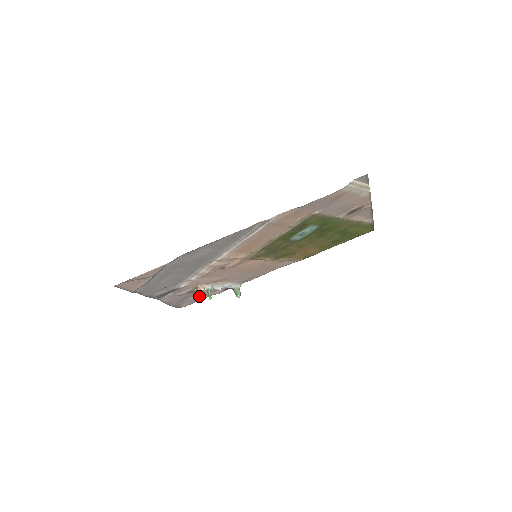
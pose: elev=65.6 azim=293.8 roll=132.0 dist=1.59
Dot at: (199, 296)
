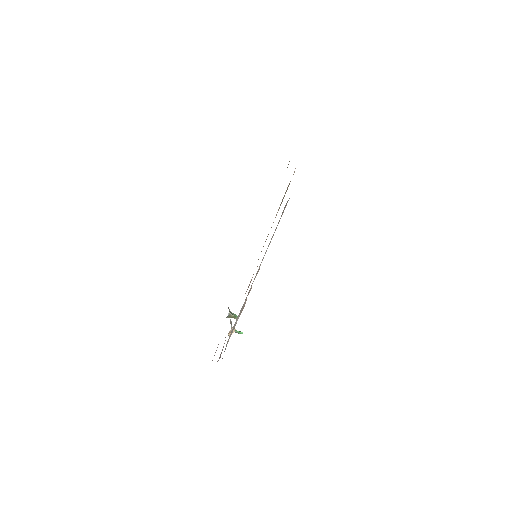
Dot at: occluded
